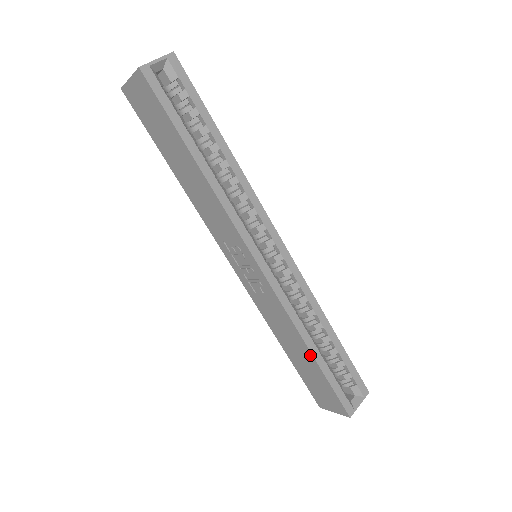
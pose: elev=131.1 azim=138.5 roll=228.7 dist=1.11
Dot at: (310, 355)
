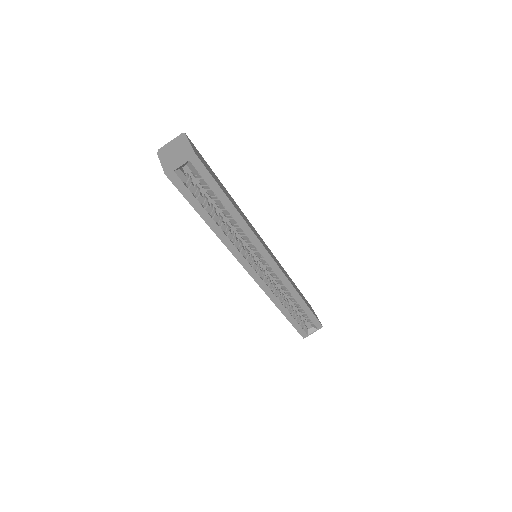
Dot at: (282, 313)
